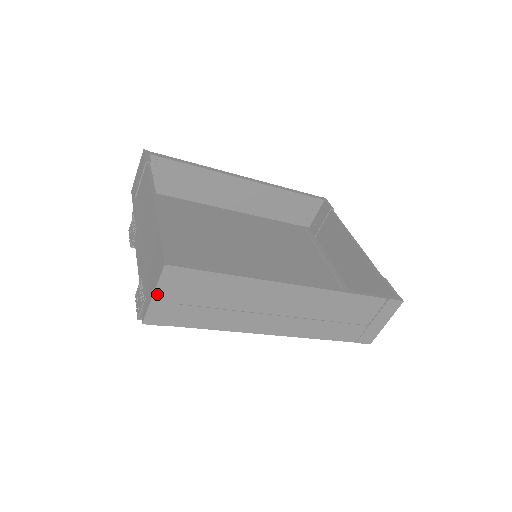
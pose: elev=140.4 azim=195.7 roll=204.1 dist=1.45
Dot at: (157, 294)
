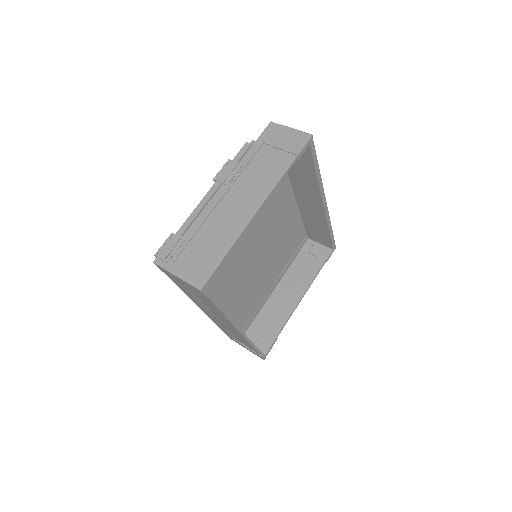
Dot at: (179, 278)
